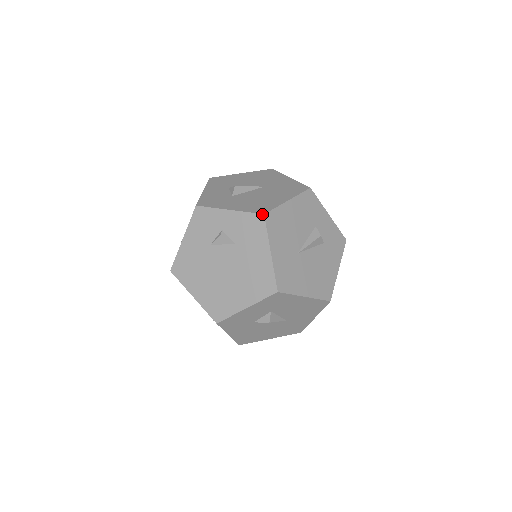
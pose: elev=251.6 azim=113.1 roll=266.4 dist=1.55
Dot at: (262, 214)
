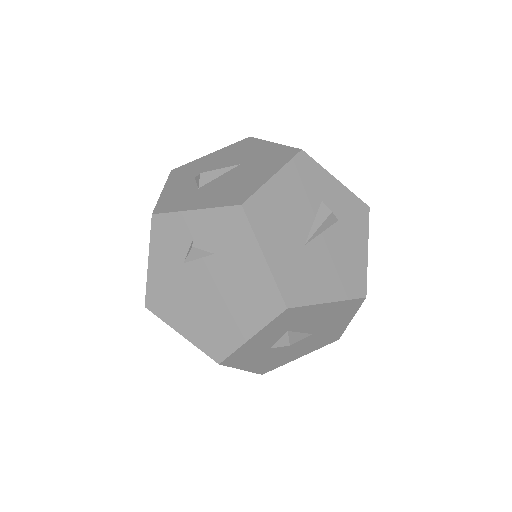
Dot at: (239, 205)
